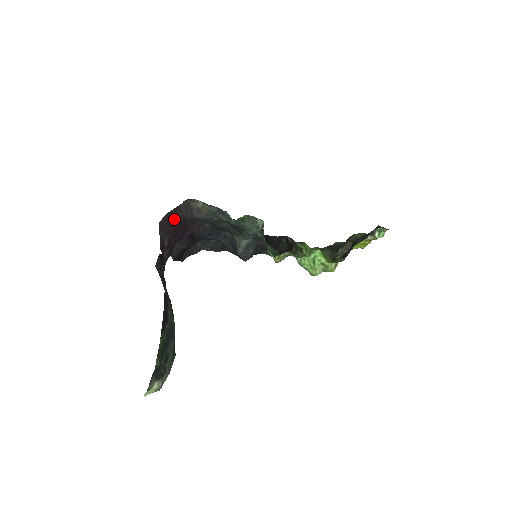
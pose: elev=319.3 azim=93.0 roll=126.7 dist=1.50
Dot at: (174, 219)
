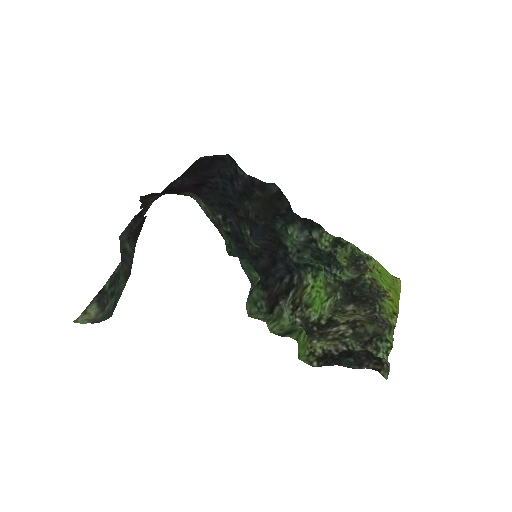
Dot at: (166, 193)
